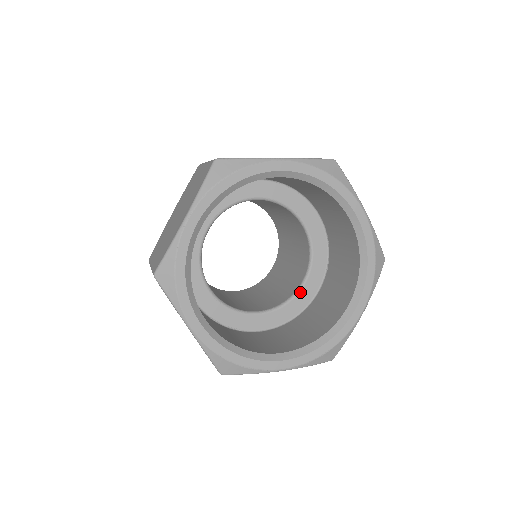
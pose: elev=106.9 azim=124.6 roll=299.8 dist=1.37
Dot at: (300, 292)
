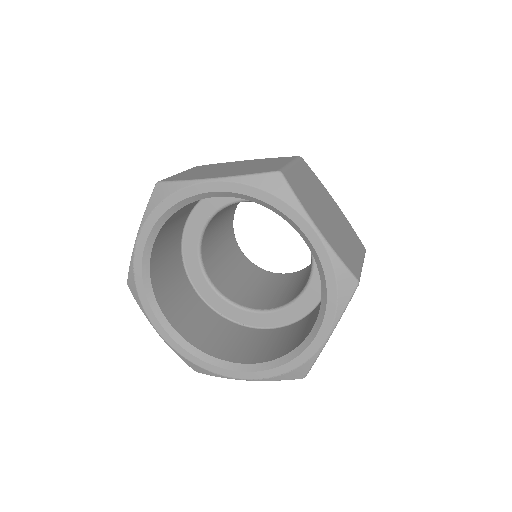
Dot at: (303, 295)
